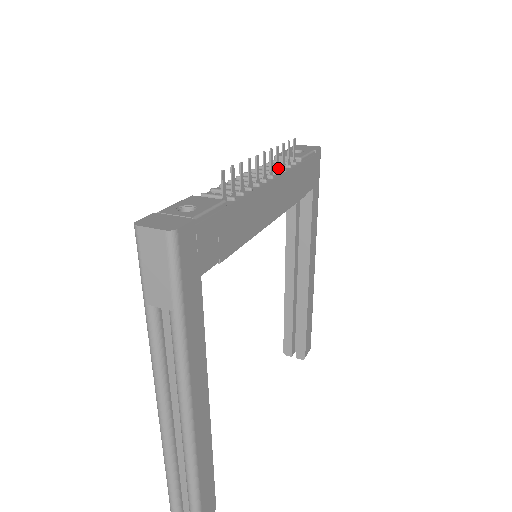
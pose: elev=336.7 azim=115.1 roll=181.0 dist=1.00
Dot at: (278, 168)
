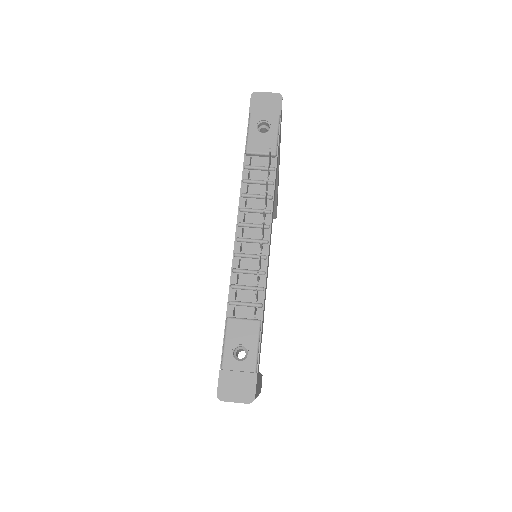
Dot at: (266, 201)
